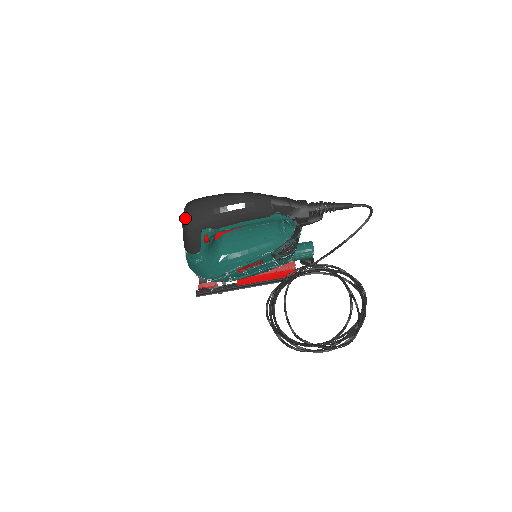
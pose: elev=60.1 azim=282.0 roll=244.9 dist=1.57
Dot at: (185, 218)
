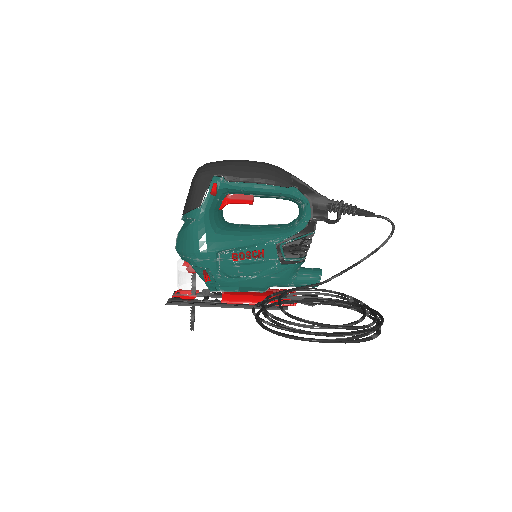
Dot at: (199, 168)
